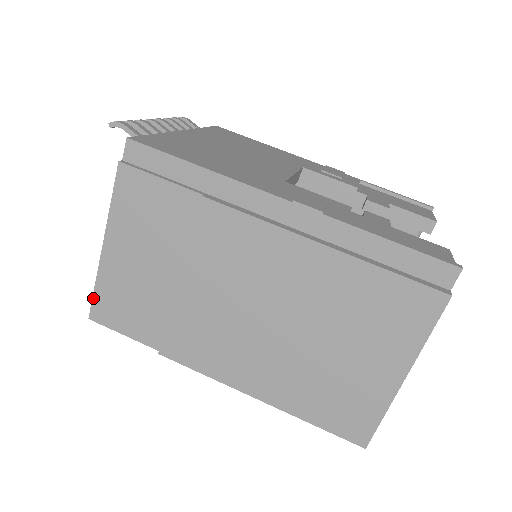
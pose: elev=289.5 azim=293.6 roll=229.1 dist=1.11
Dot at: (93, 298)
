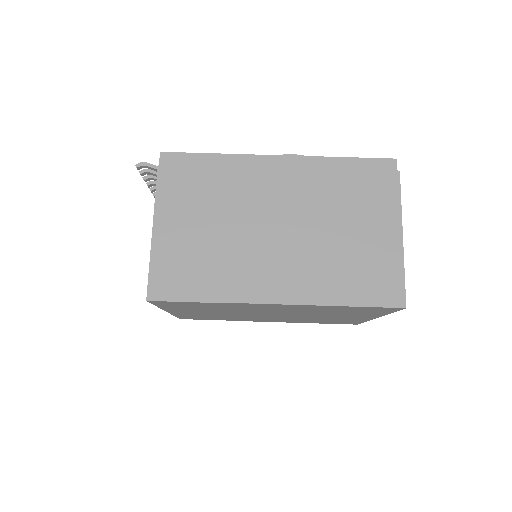
Dot at: (149, 279)
